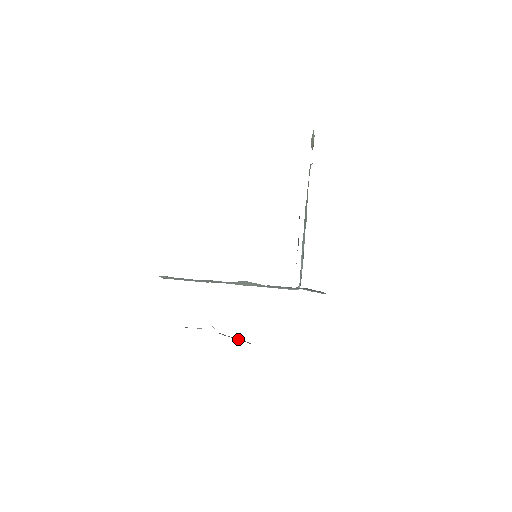
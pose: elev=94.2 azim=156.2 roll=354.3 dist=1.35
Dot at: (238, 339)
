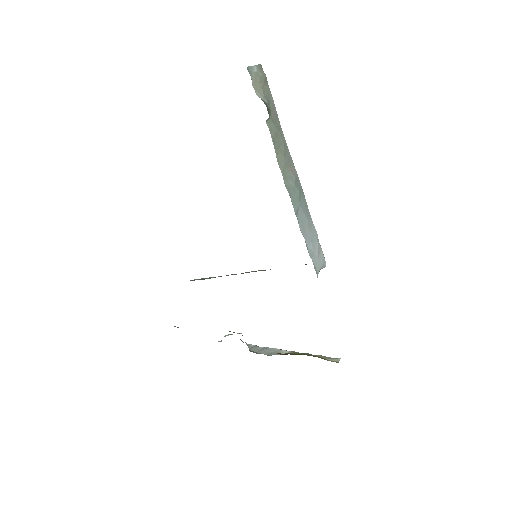
Dot at: (271, 352)
